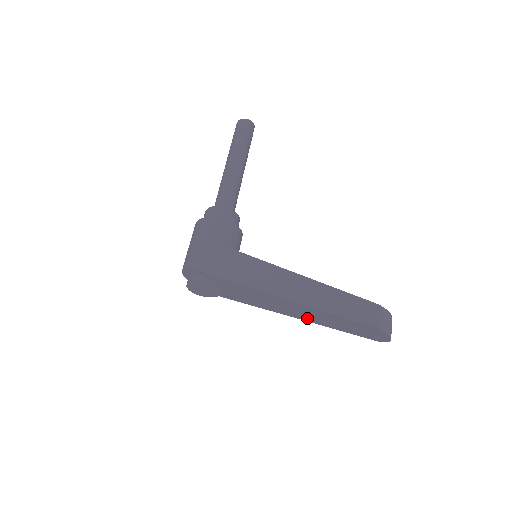
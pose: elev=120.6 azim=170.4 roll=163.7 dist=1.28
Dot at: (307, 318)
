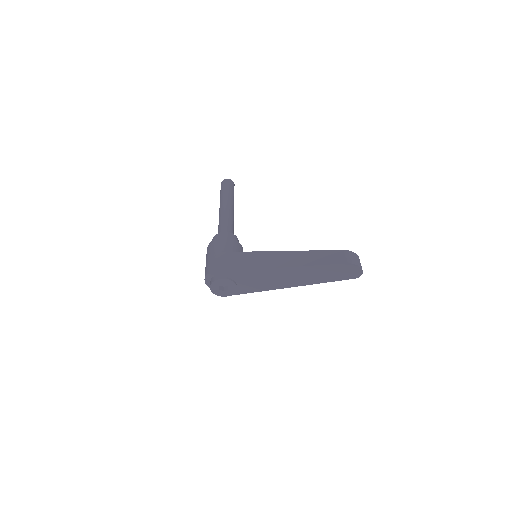
Dot at: (303, 282)
